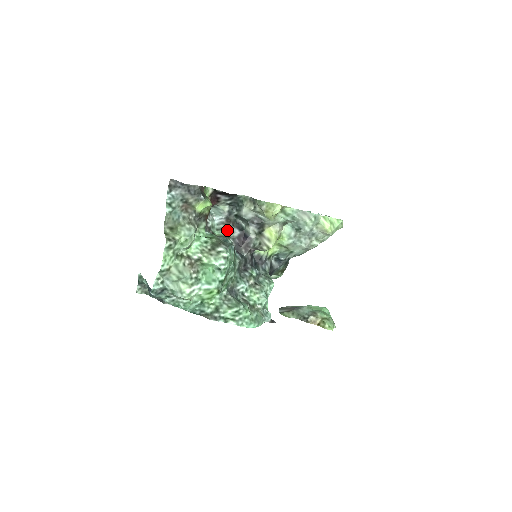
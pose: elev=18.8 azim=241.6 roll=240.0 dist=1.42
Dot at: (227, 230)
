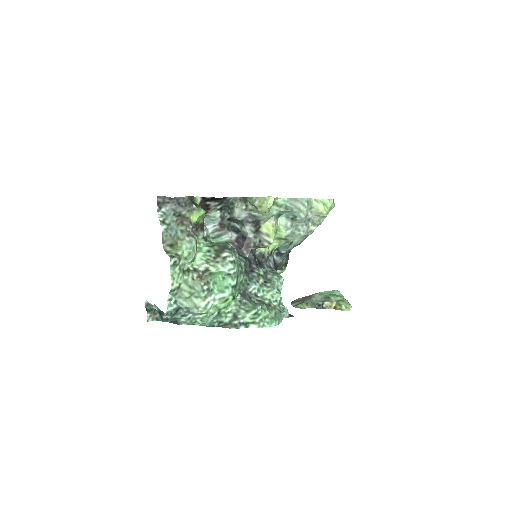
Dot at: (223, 236)
